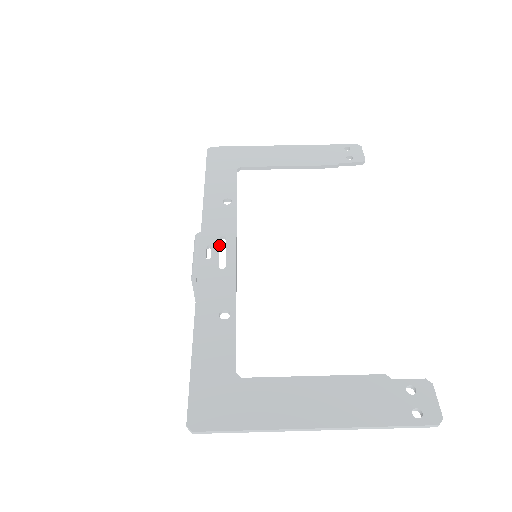
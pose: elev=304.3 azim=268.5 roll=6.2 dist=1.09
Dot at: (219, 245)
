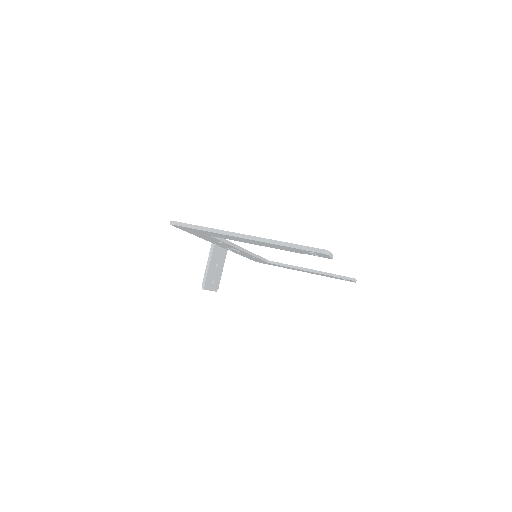
Dot at: occluded
